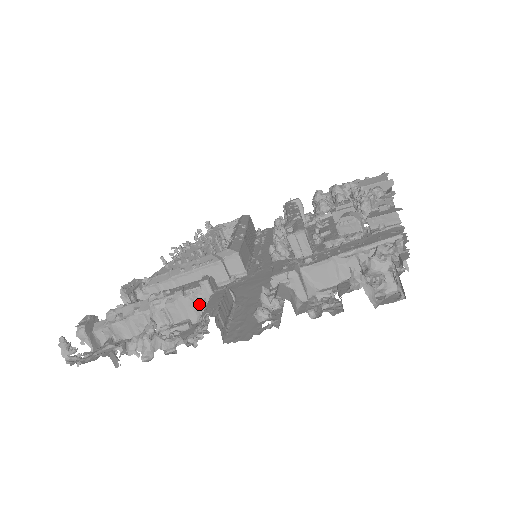
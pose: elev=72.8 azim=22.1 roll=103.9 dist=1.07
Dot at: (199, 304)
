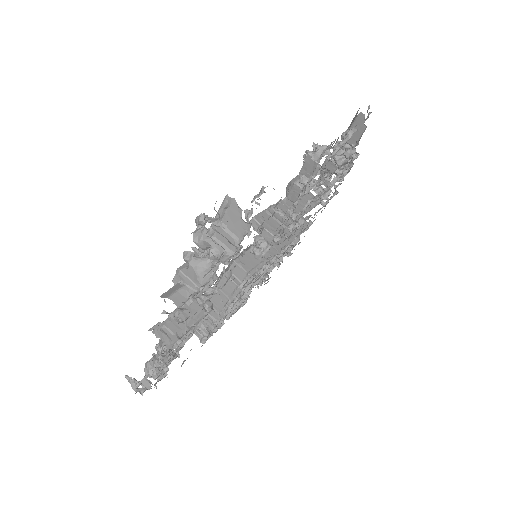
Dot at: occluded
